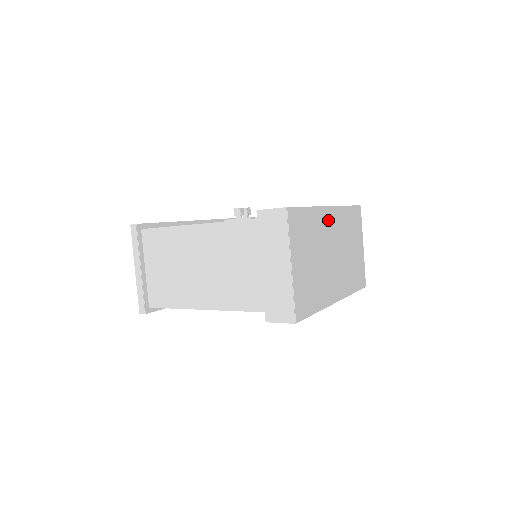
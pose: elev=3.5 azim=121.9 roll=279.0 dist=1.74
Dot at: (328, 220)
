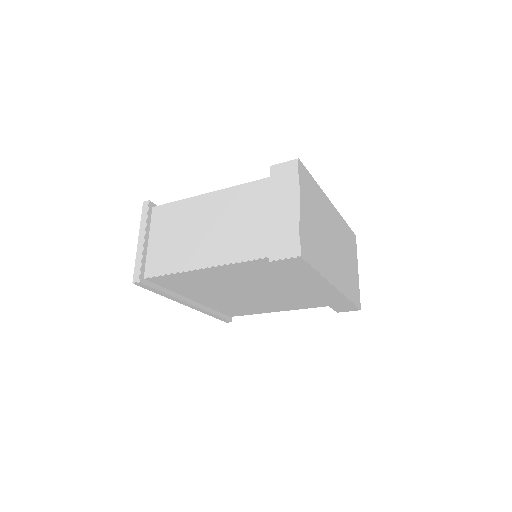
Dot at: (330, 211)
